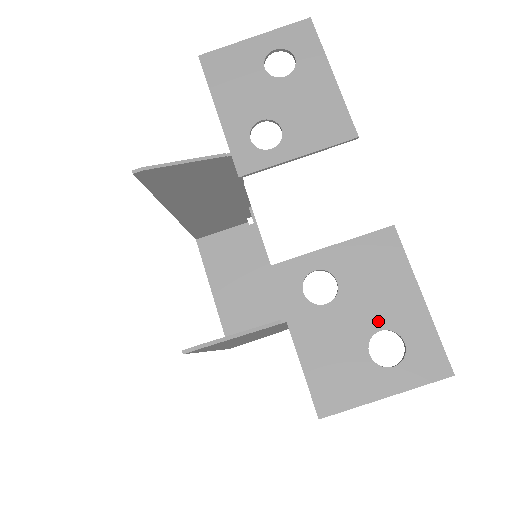
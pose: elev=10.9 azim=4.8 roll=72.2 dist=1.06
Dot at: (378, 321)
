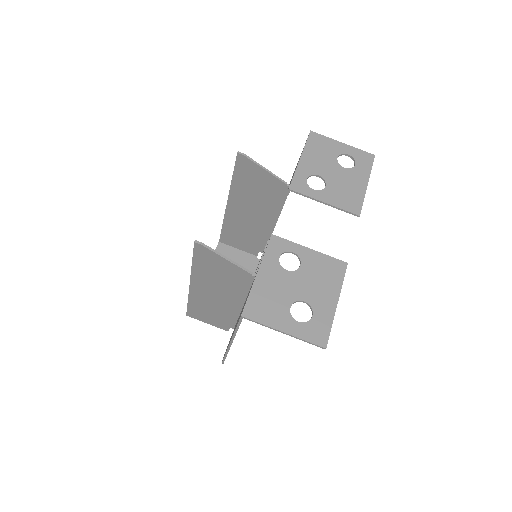
Dot at: (307, 296)
